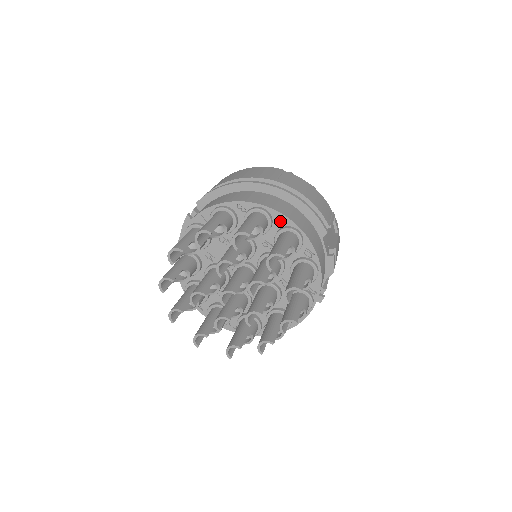
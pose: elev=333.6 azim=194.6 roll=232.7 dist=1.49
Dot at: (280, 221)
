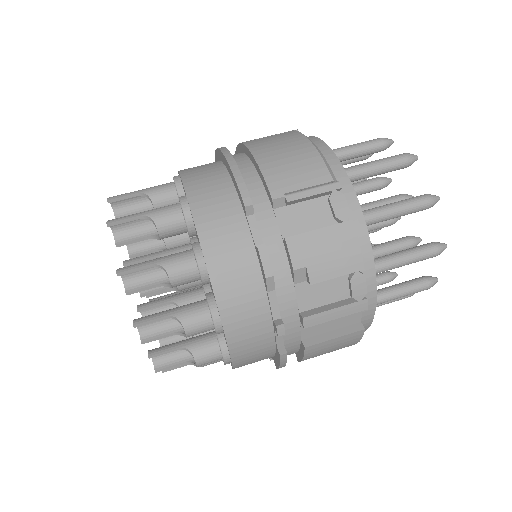
Dot at: occluded
